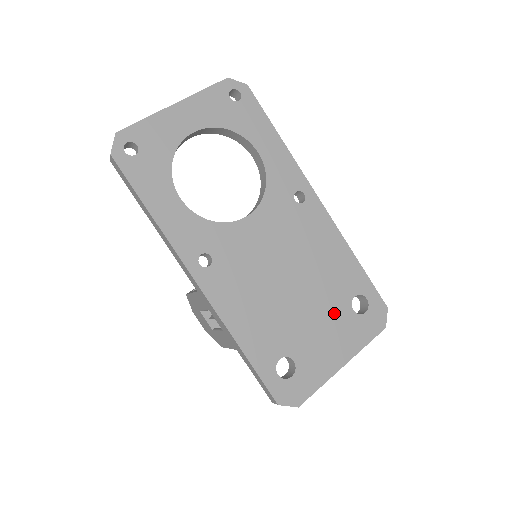
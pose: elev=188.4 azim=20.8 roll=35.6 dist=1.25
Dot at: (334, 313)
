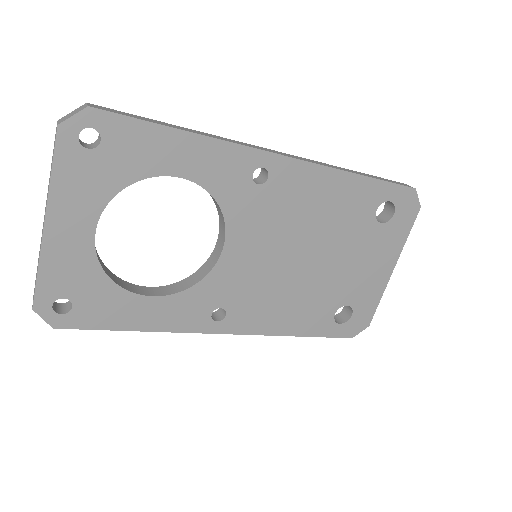
Dot at: (363, 243)
